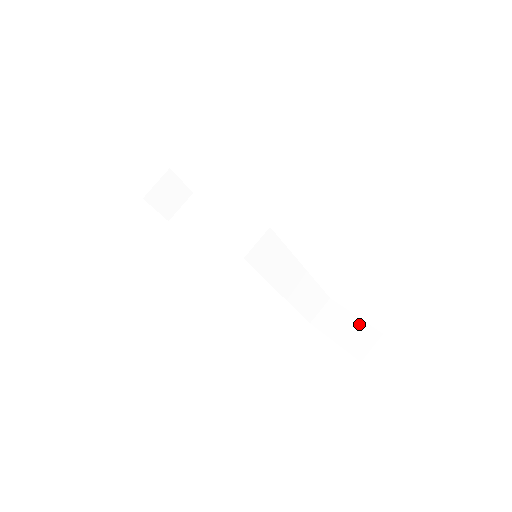
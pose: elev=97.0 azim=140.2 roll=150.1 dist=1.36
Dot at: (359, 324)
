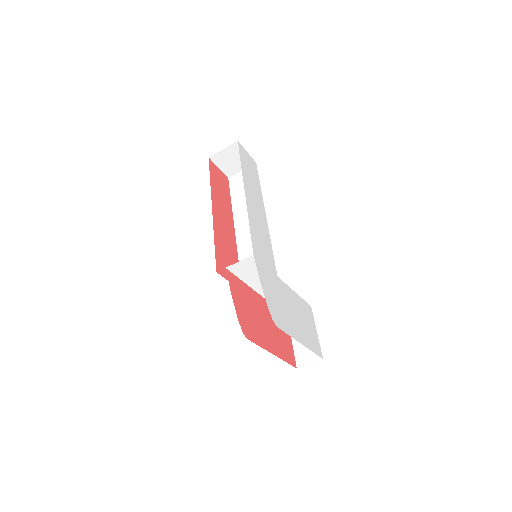
Dot at: occluded
